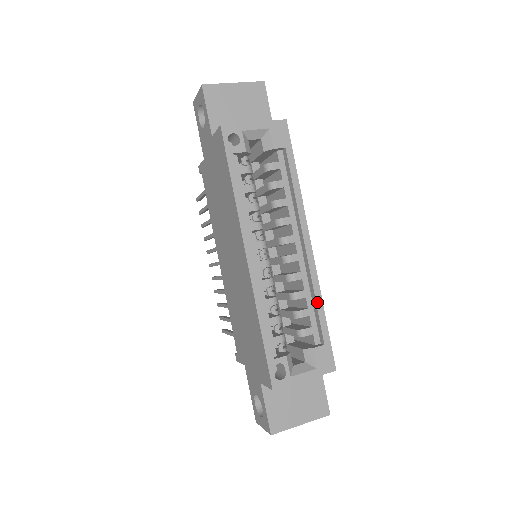
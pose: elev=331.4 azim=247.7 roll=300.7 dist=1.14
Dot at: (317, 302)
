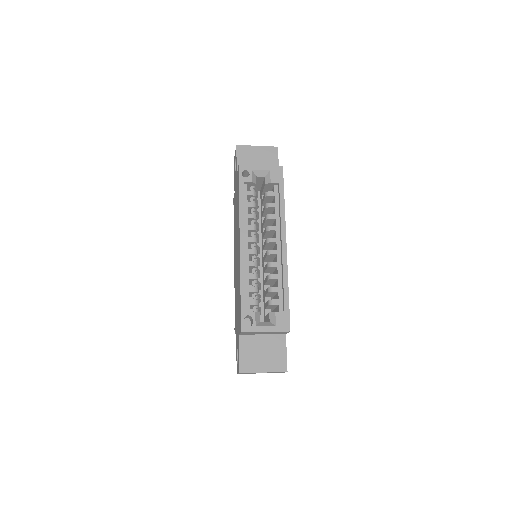
Dot at: (284, 282)
